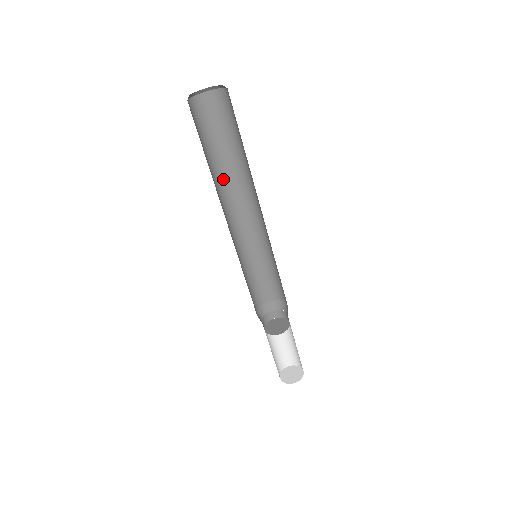
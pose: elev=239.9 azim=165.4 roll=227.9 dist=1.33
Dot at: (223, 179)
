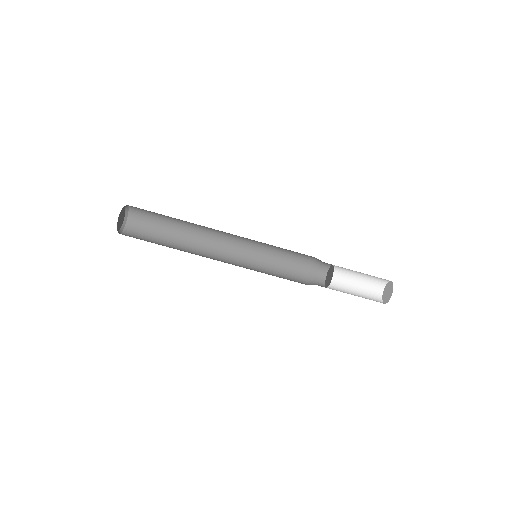
Dot at: (188, 248)
